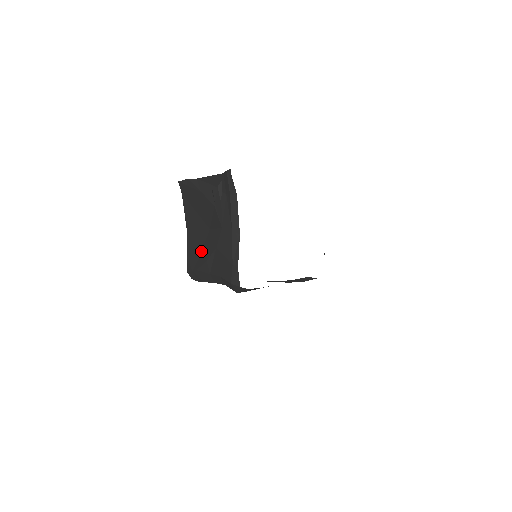
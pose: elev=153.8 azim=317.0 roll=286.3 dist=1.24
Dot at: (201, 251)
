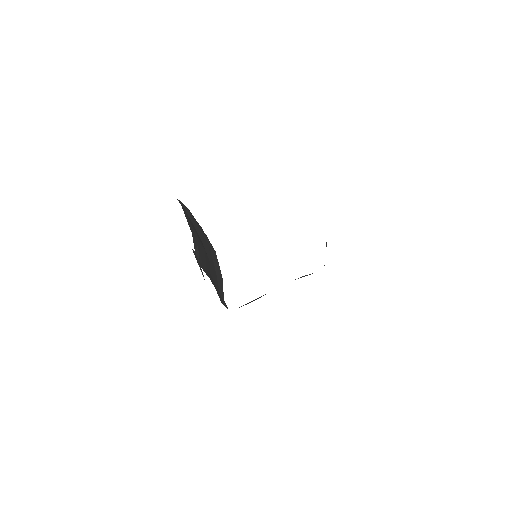
Dot at: (202, 259)
